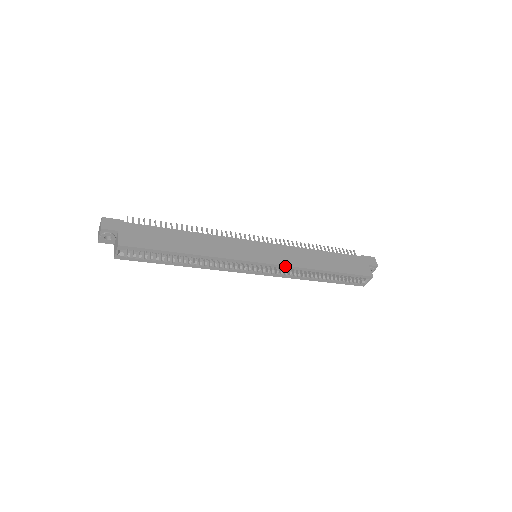
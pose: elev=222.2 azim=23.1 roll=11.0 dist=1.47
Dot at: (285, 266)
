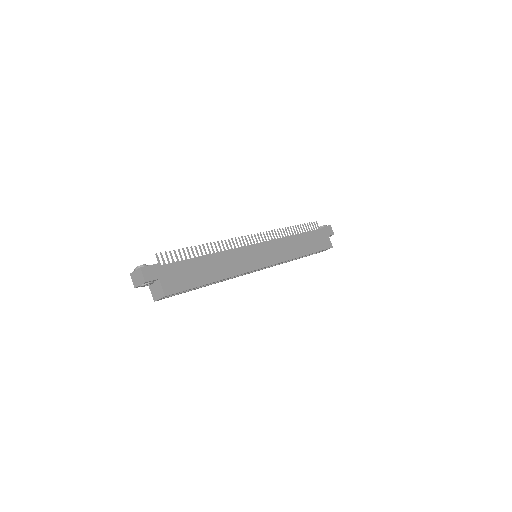
Dot at: occluded
